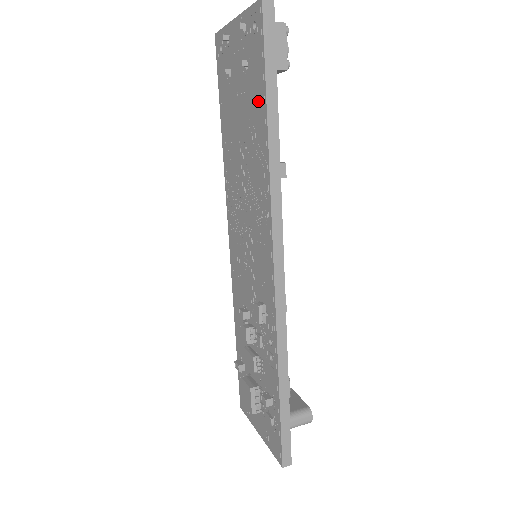
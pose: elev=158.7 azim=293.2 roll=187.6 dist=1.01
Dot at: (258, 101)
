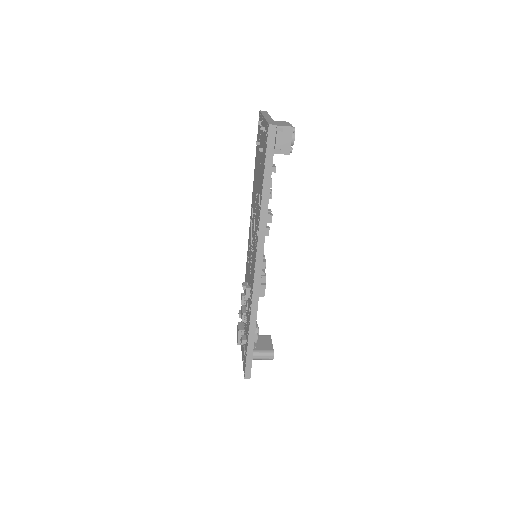
Dot at: (262, 177)
